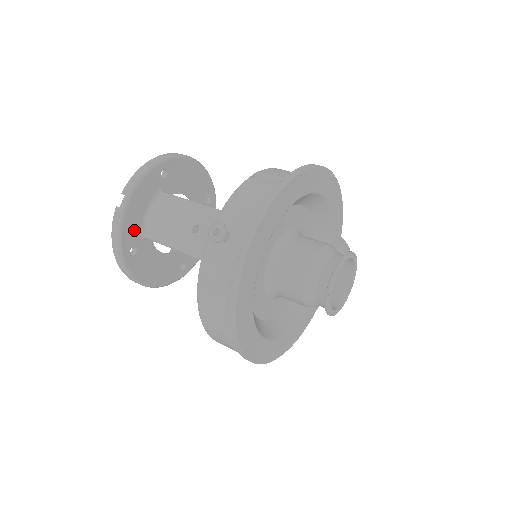
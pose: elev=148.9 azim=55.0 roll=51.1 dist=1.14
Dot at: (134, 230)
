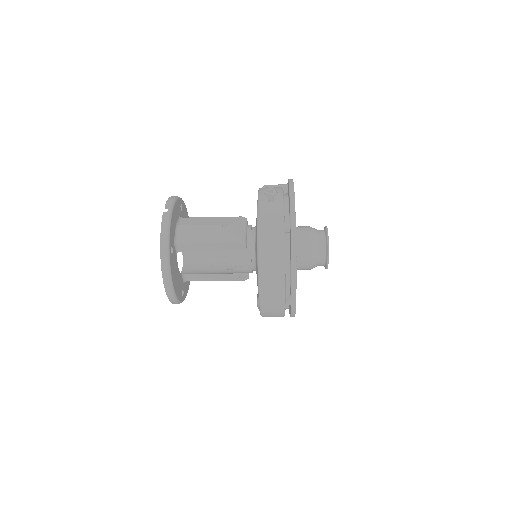
Dot at: (173, 234)
